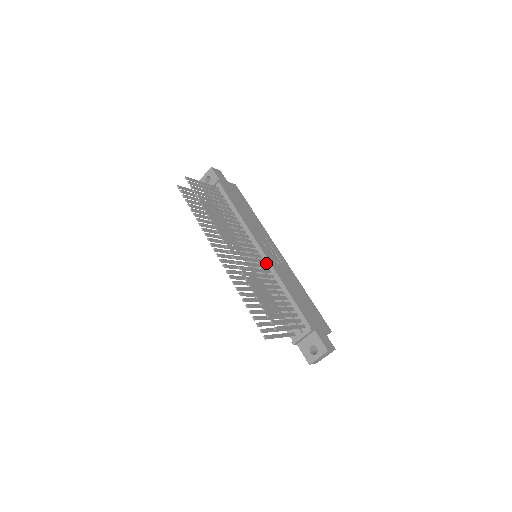
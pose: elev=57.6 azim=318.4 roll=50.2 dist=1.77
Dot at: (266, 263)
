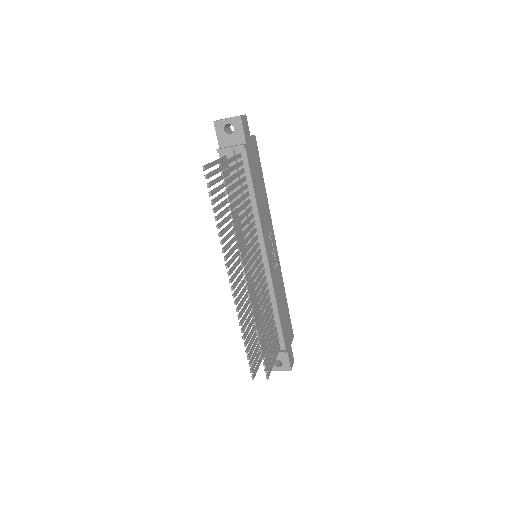
Dot at: (266, 274)
